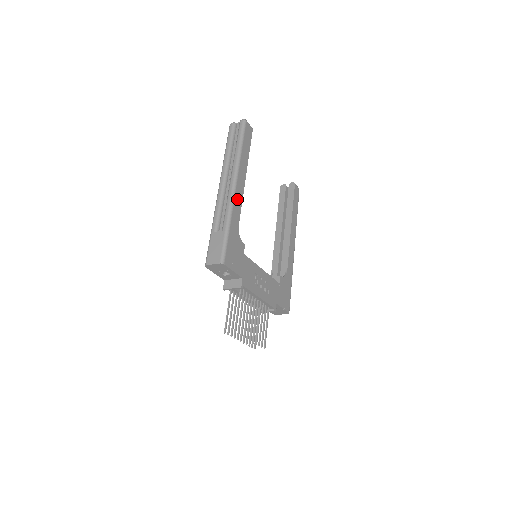
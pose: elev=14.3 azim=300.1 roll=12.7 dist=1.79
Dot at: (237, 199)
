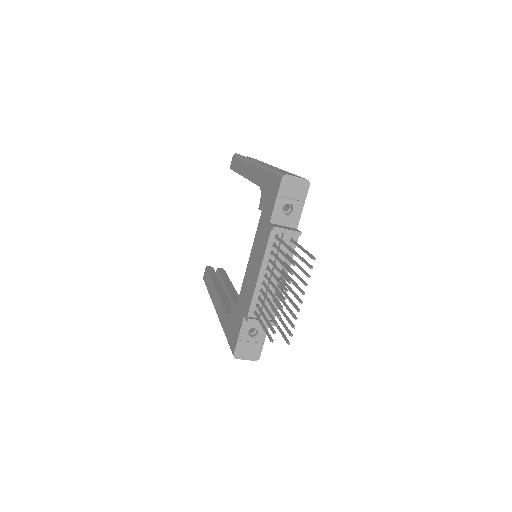
Dot at: occluded
